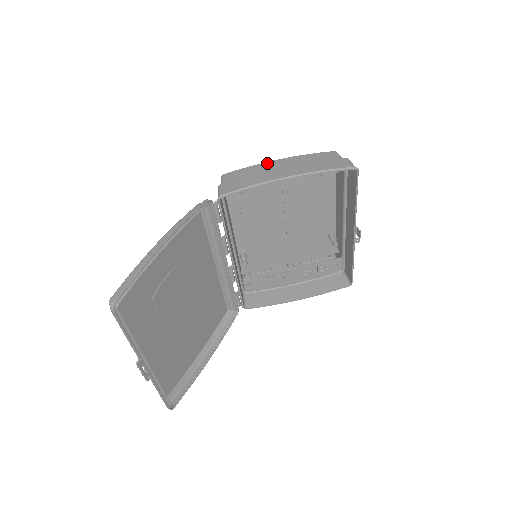
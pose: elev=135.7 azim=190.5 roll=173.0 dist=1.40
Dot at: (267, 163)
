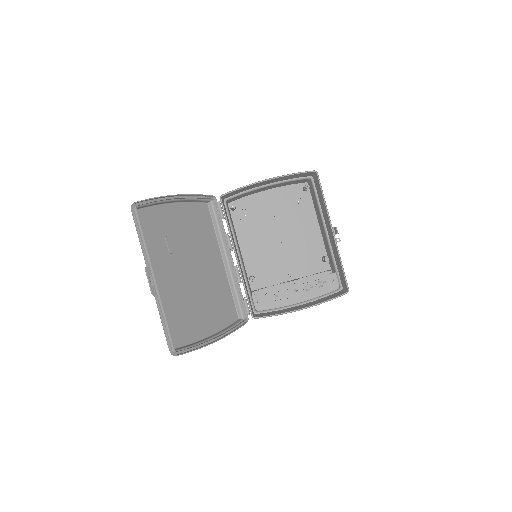
Dot at: (258, 191)
